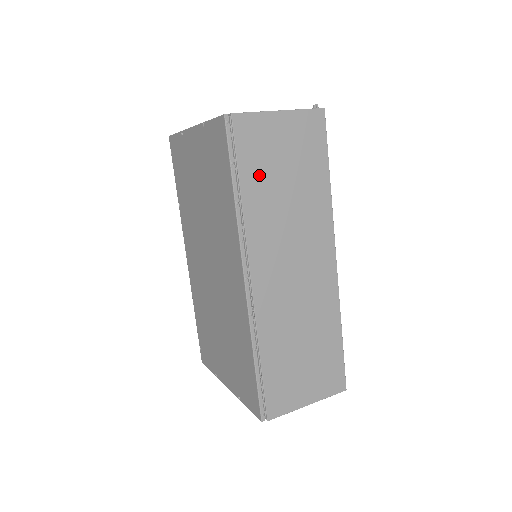
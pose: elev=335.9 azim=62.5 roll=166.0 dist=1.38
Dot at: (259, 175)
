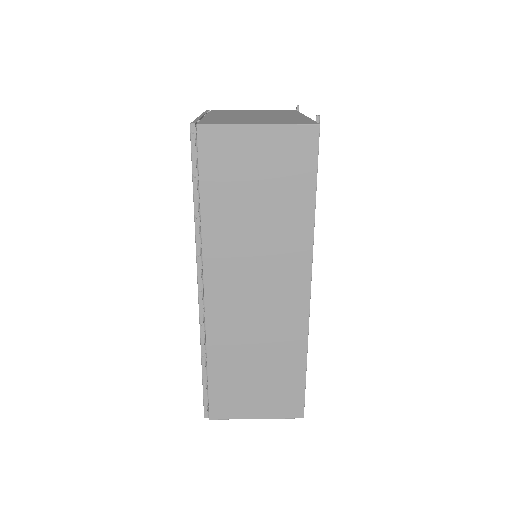
Dot at: (224, 192)
